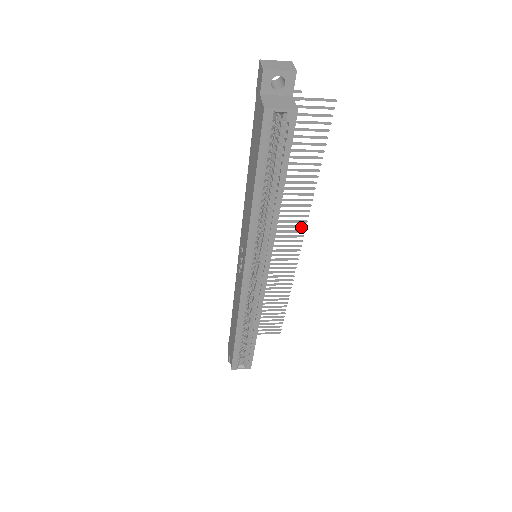
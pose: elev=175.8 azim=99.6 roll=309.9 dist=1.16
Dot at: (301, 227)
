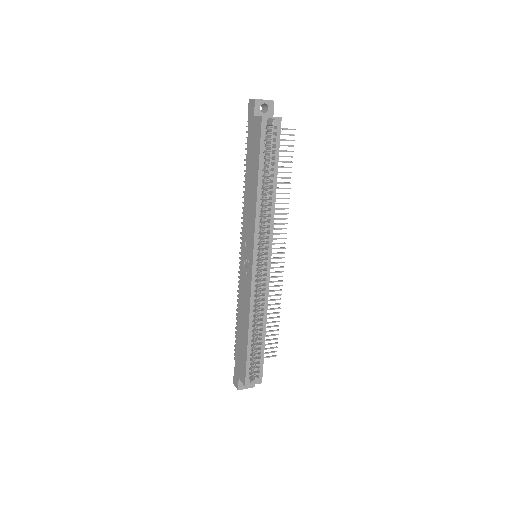
Dot at: occluded
